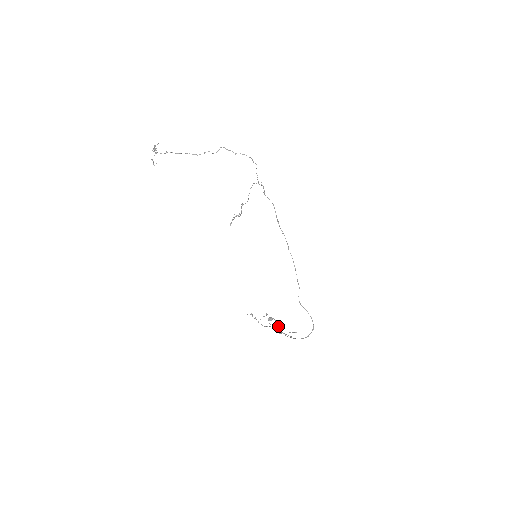
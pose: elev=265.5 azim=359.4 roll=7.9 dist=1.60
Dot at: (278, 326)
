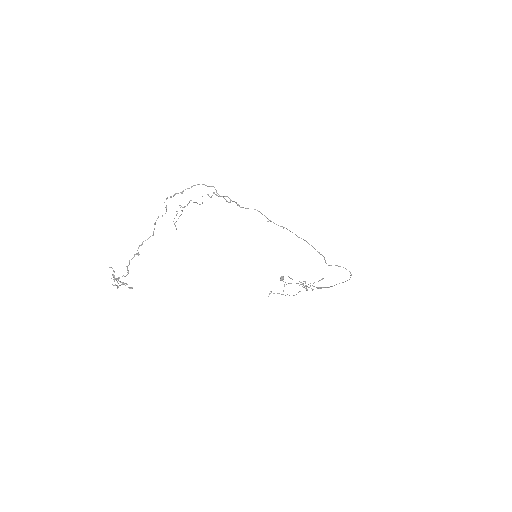
Dot at: (305, 286)
